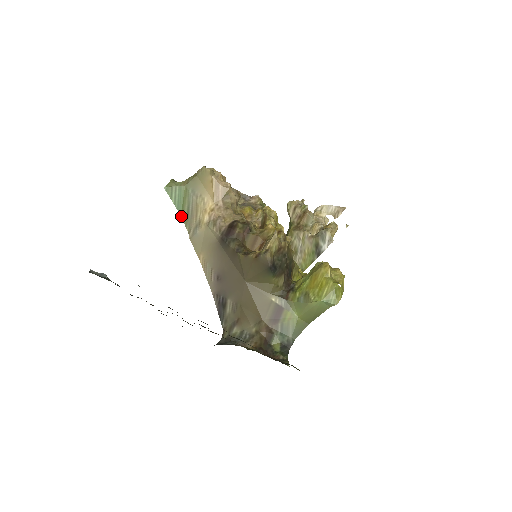
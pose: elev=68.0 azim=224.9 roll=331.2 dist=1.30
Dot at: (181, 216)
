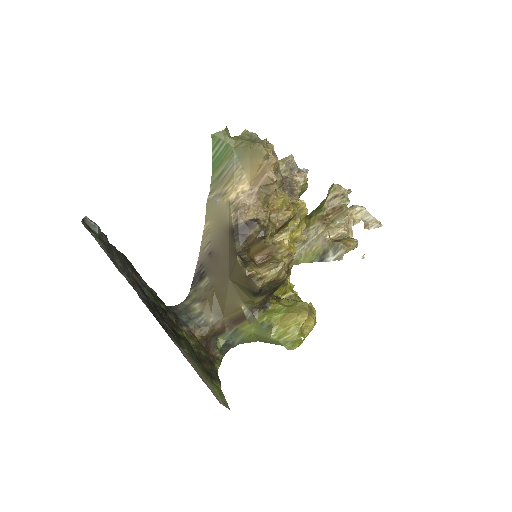
Dot at: (212, 172)
